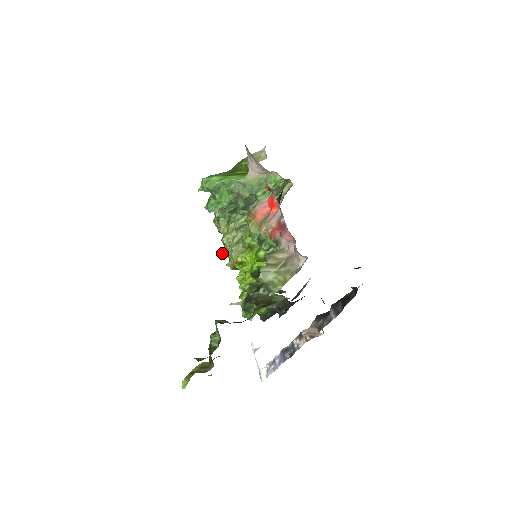
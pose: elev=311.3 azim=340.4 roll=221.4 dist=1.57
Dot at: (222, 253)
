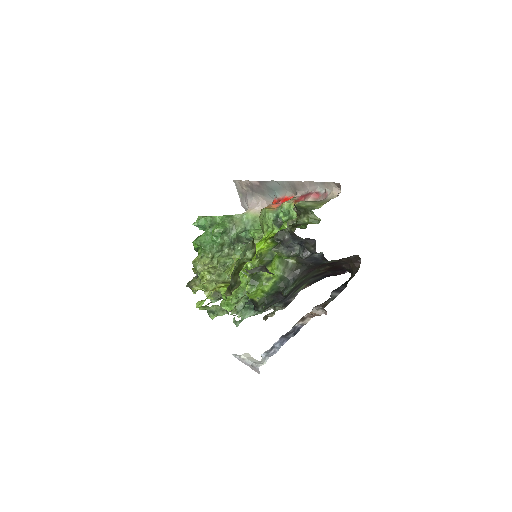
Dot at: (197, 288)
